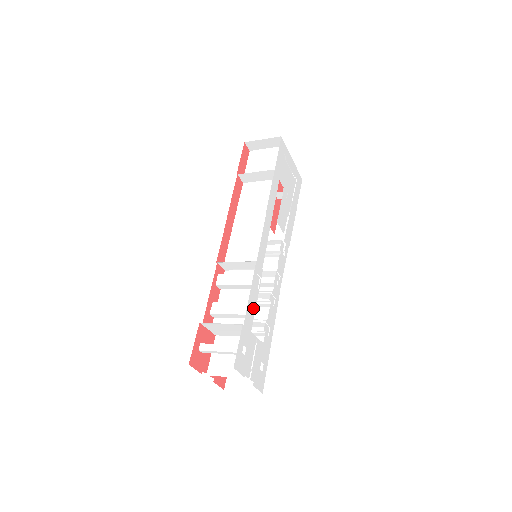
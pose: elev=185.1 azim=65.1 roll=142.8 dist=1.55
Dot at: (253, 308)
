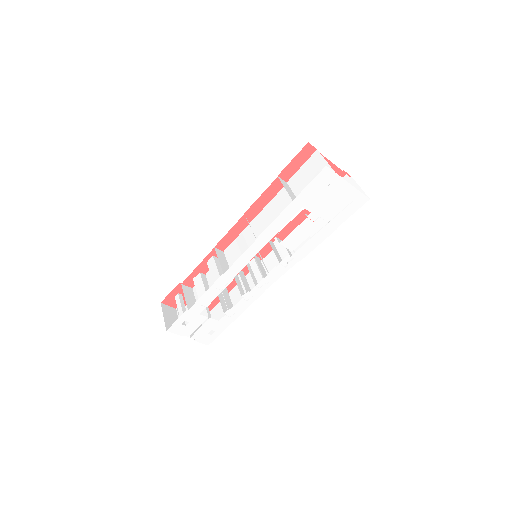
Dot at: (209, 301)
